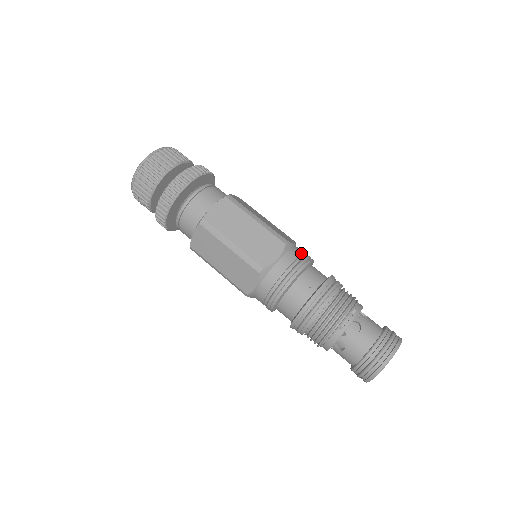
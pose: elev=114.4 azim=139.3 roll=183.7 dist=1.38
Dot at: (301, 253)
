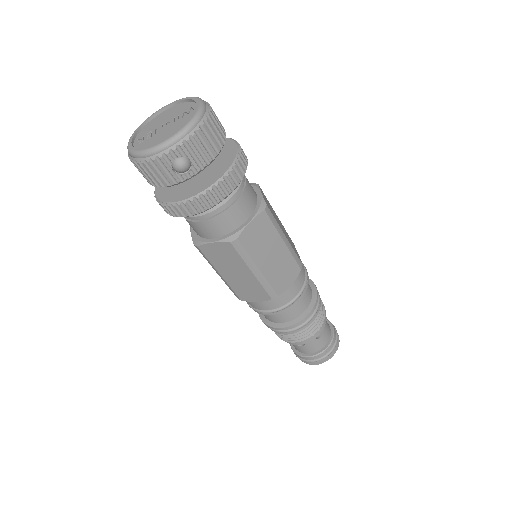
Dot at: occluded
